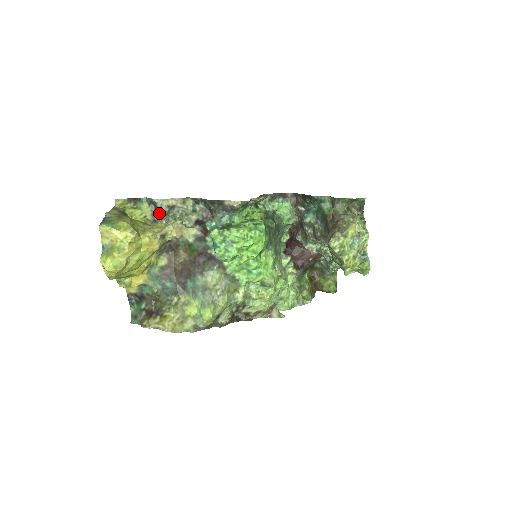
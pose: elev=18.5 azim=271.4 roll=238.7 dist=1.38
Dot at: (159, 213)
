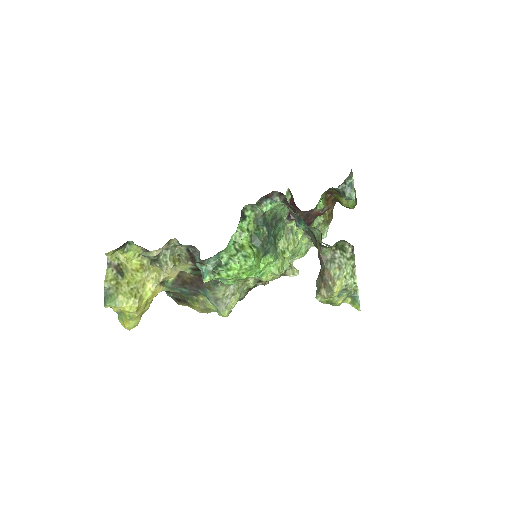
Dot at: occluded
